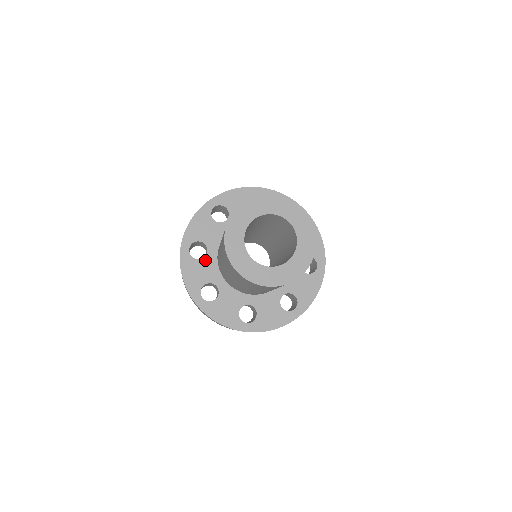
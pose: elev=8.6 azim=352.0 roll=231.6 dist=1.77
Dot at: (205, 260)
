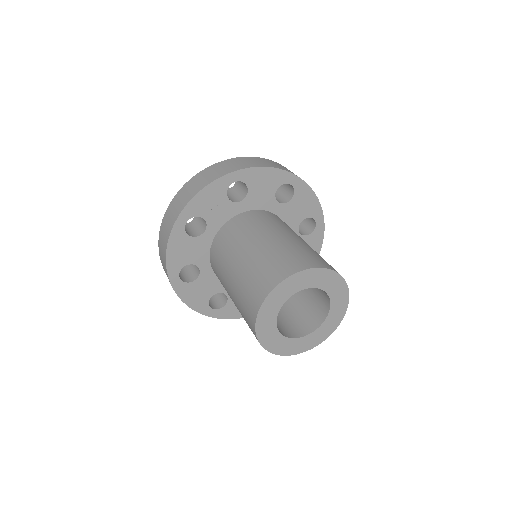
Dot at: (199, 239)
